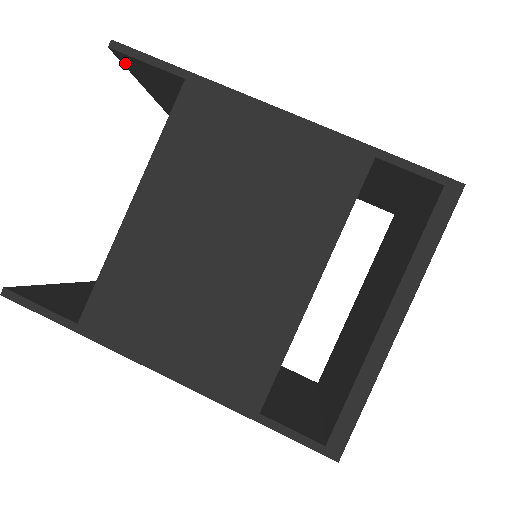
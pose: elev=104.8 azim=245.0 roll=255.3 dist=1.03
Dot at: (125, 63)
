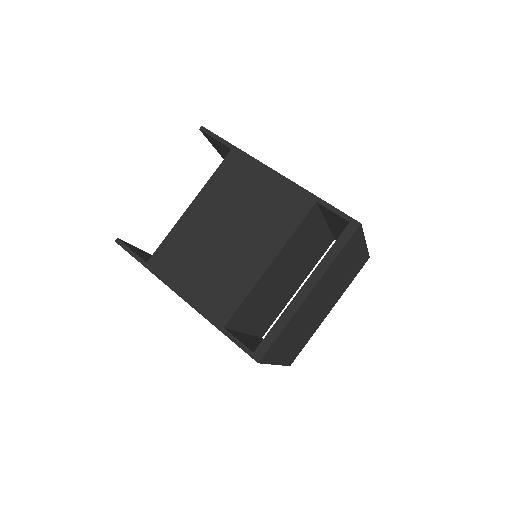
Dot at: (207, 138)
